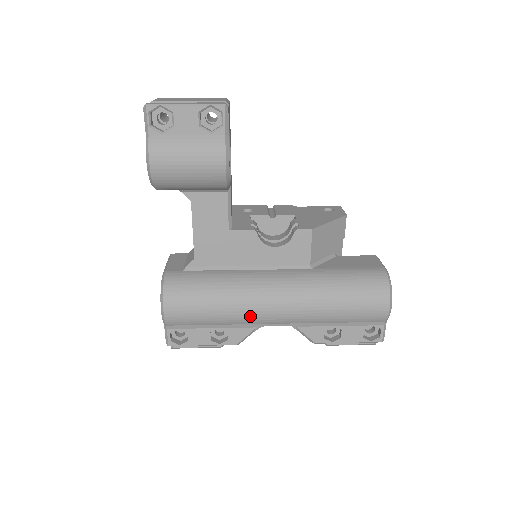
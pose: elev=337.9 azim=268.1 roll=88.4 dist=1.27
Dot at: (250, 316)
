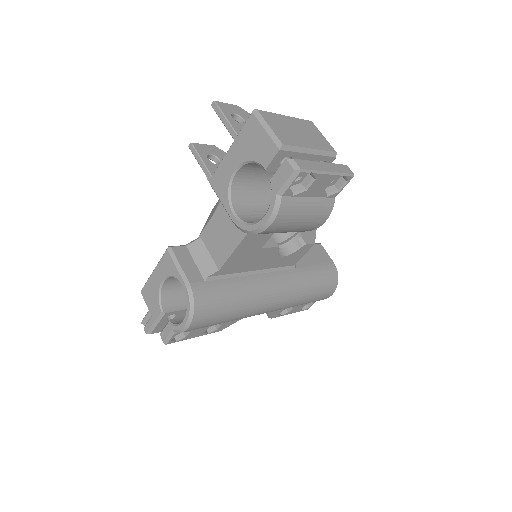
Dot at: (250, 316)
